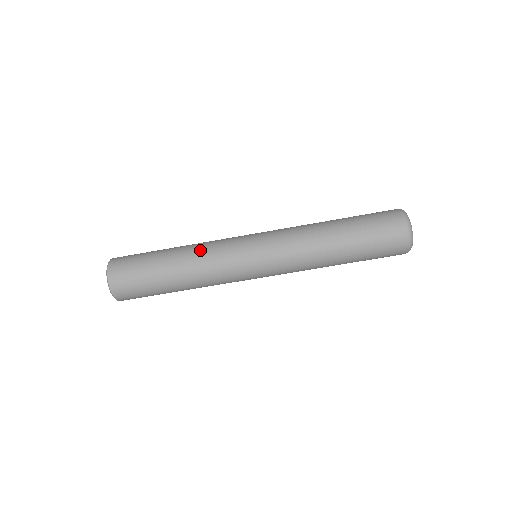
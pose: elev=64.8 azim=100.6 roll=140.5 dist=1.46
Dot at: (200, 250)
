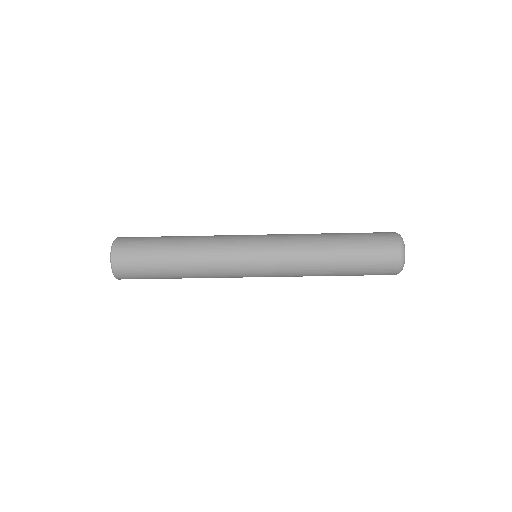
Dot at: (204, 262)
